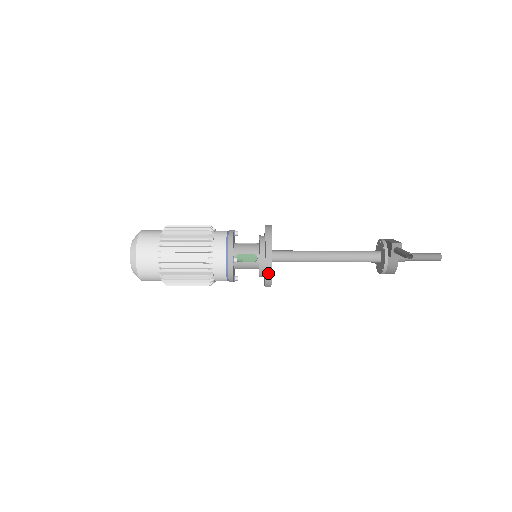
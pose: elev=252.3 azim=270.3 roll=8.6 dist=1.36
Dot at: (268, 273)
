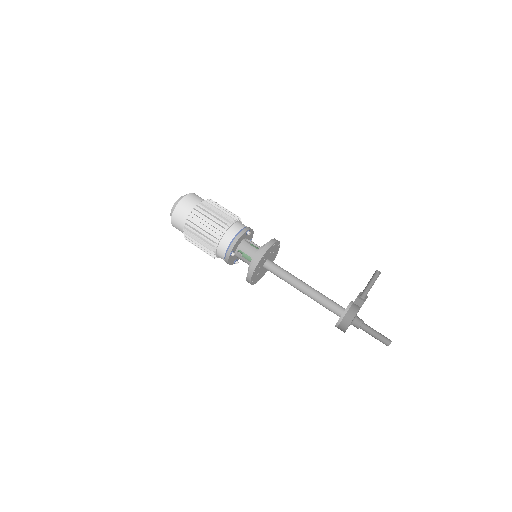
Dot at: (267, 246)
